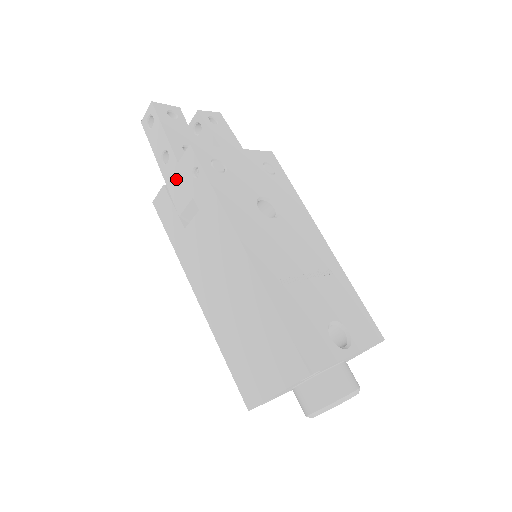
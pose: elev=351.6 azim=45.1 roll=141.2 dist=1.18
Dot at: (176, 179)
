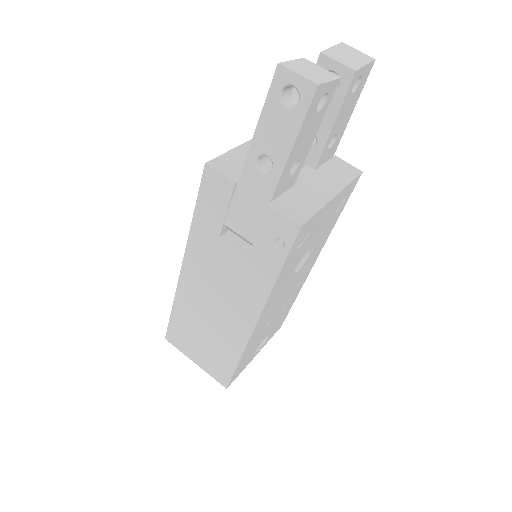
Dot at: (254, 203)
